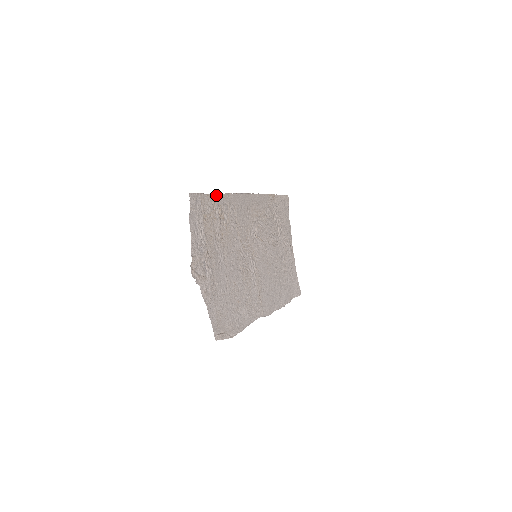
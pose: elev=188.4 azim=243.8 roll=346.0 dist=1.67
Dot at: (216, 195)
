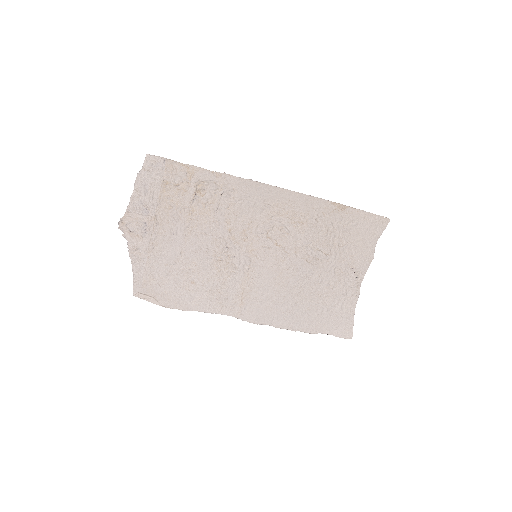
Dot at: (200, 169)
